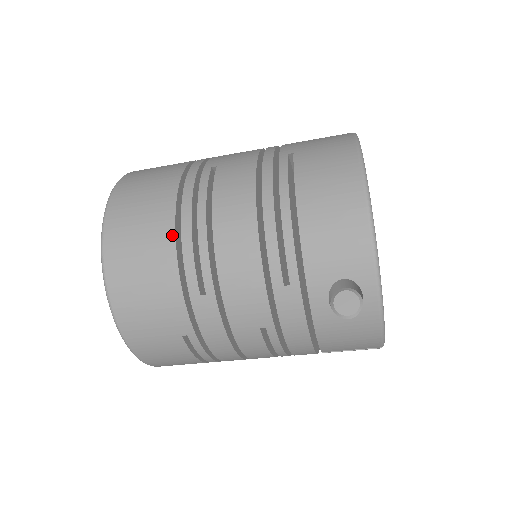
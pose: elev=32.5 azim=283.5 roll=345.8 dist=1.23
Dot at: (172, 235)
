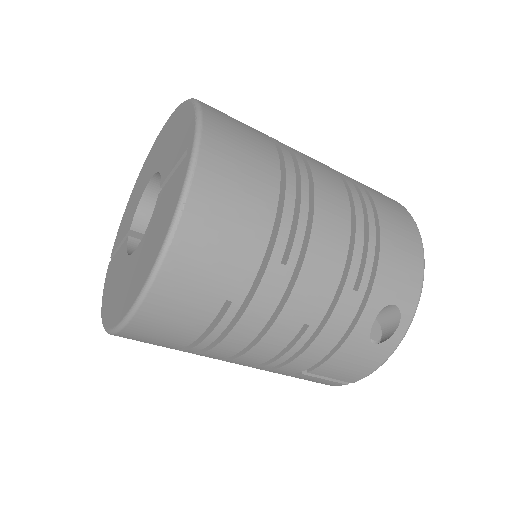
Dot at: (277, 188)
